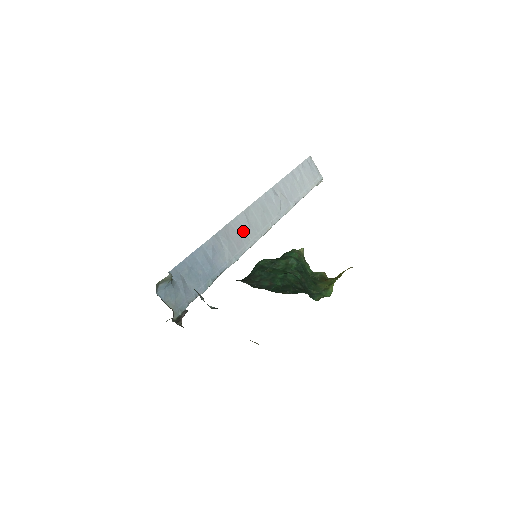
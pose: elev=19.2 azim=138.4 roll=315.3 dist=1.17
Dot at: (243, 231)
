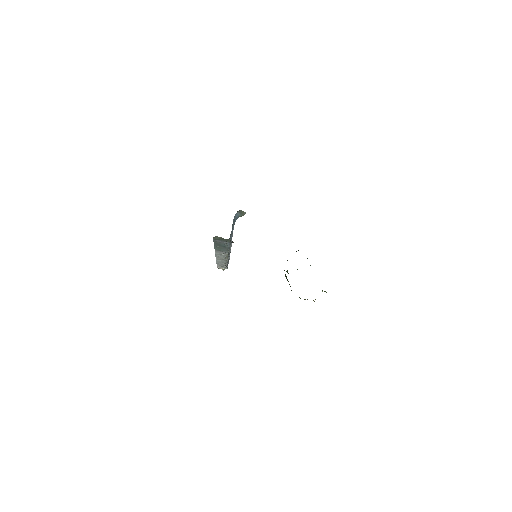
Dot at: occluded
